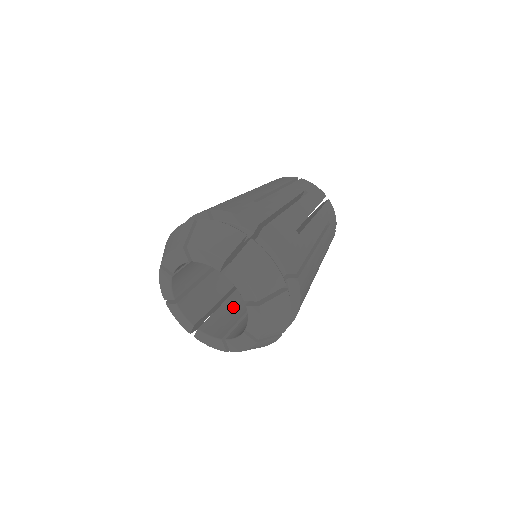
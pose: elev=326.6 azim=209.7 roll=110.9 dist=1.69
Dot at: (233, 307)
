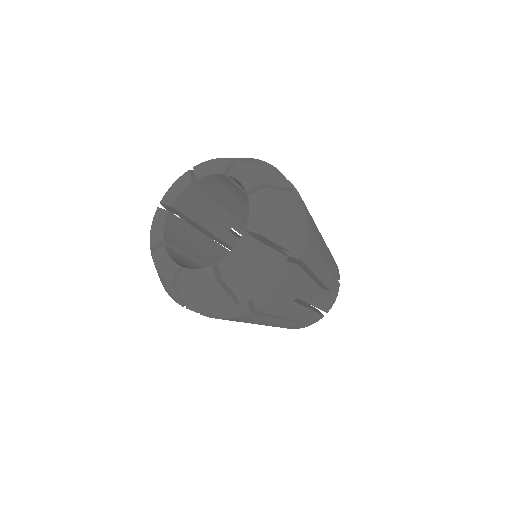
Dot at: occluded
